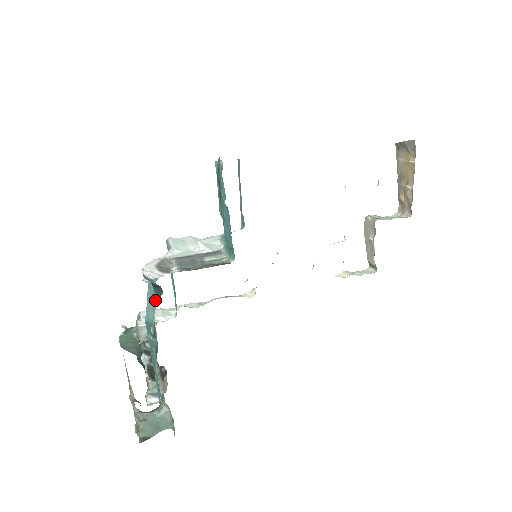
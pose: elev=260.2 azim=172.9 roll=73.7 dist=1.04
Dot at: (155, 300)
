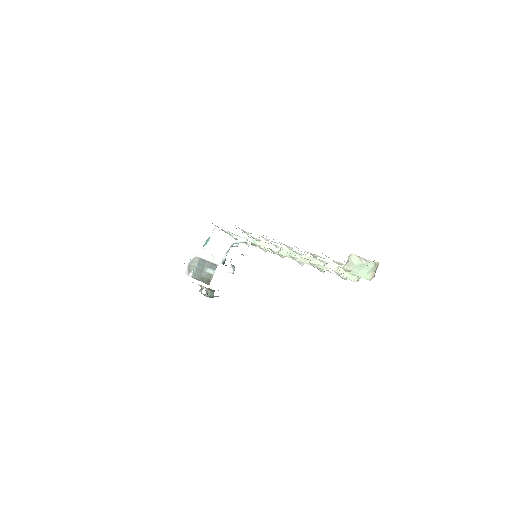
Dot at: occluded
